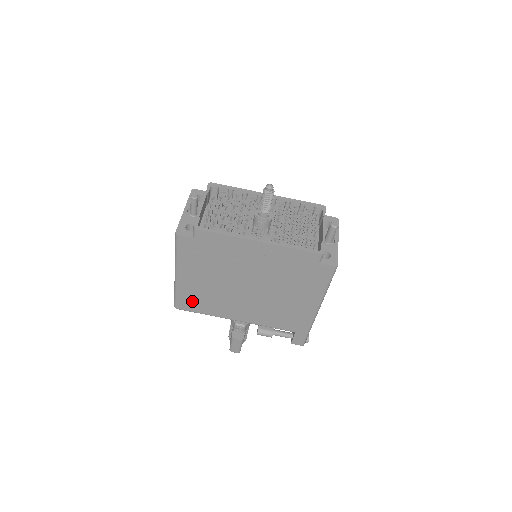
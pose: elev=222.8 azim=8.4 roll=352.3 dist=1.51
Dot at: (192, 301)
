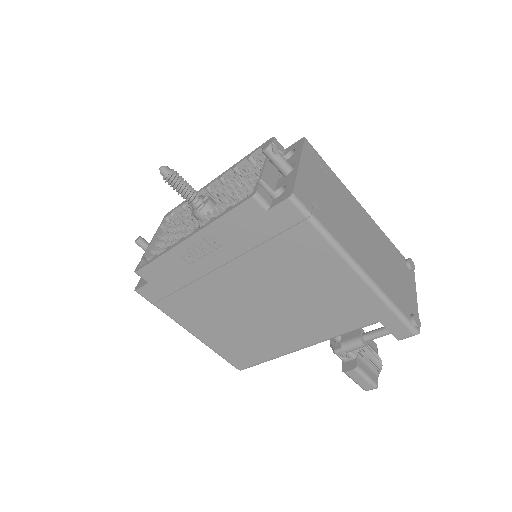
Dot at: (239, 353)
